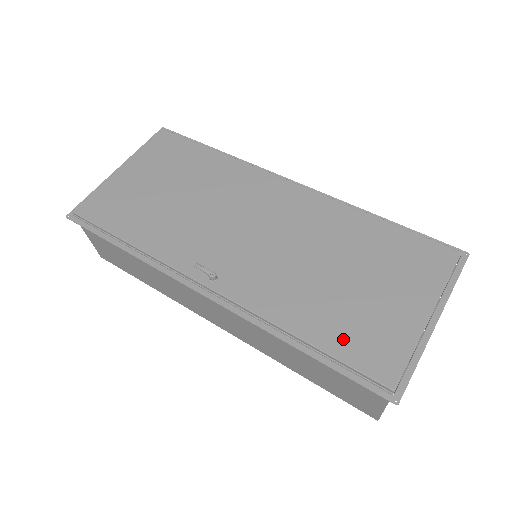
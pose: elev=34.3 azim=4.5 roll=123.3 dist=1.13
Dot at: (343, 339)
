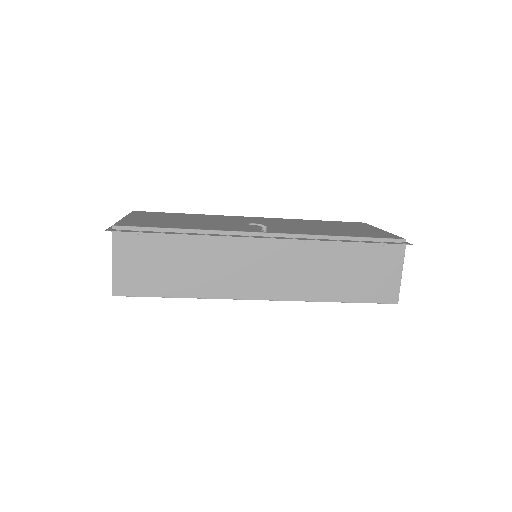
Dot at: (362, 235)
